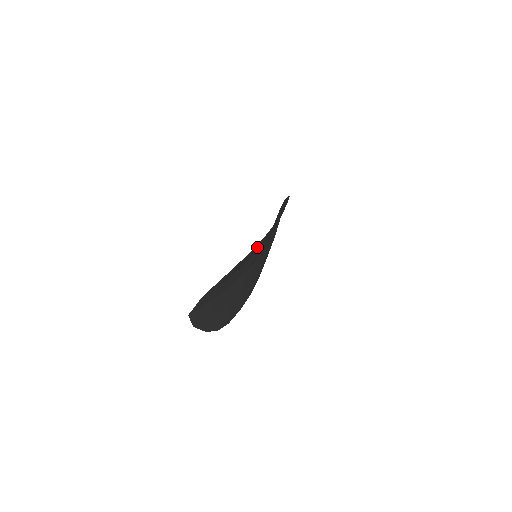
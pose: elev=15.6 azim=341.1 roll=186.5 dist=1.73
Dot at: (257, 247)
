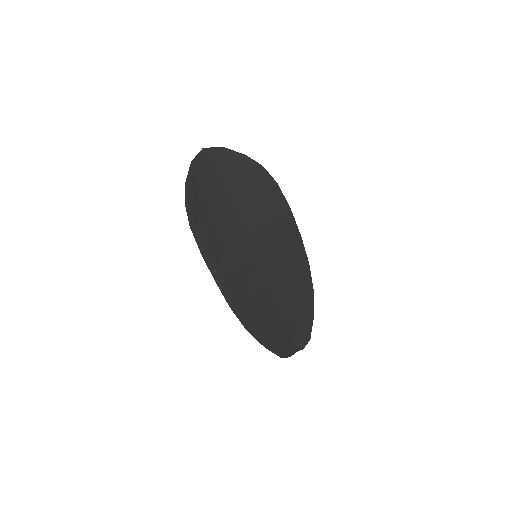
Dot at: (277, 198)
